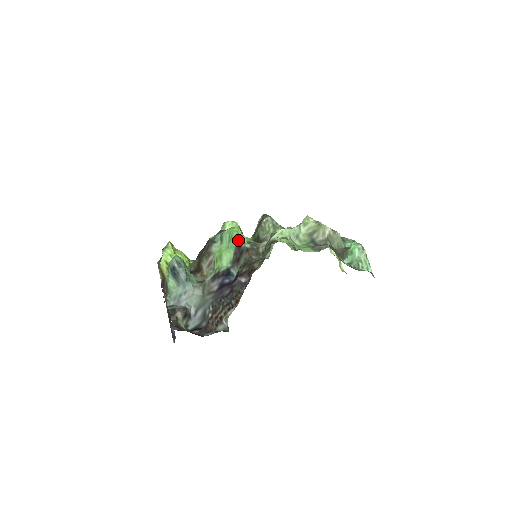
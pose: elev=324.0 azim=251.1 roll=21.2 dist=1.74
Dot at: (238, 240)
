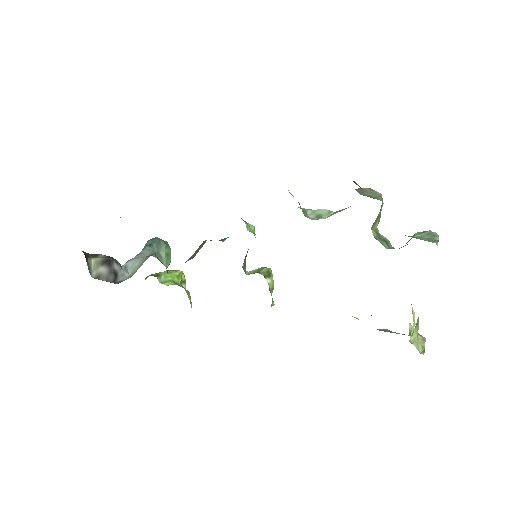
Dot at: occluded
